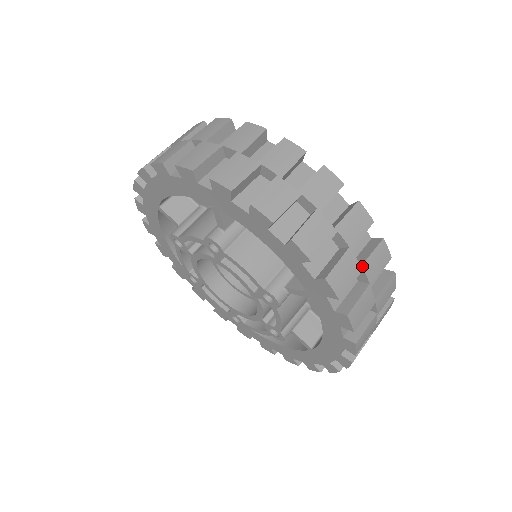
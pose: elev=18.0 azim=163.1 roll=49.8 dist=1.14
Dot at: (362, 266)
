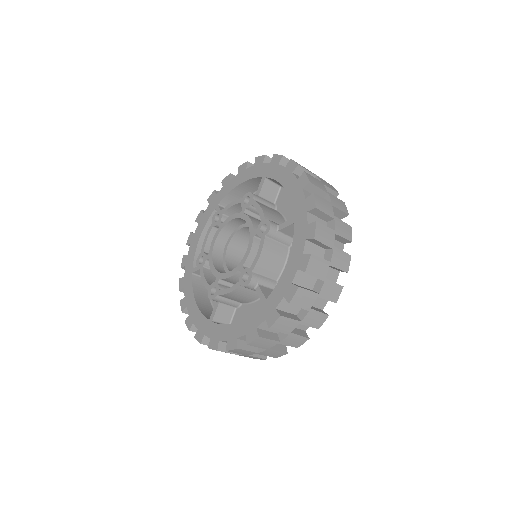
Dot at: (334, 217)
